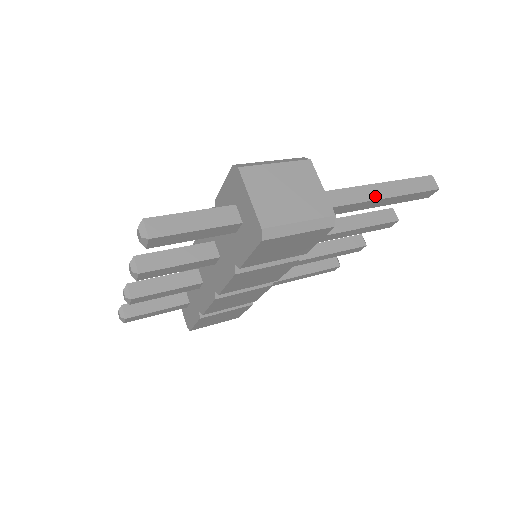
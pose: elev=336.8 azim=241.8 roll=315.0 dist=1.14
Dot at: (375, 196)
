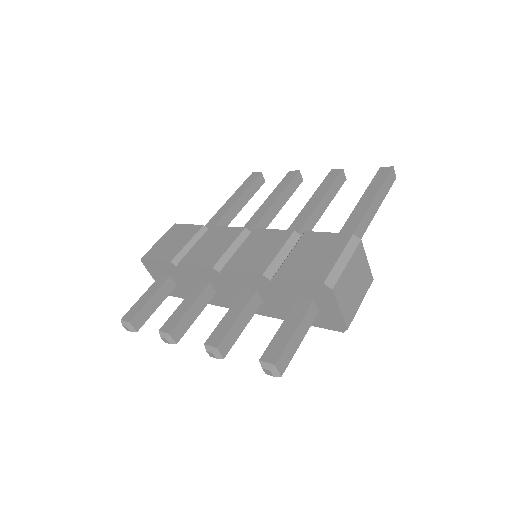
Dot at: (371, 218)
